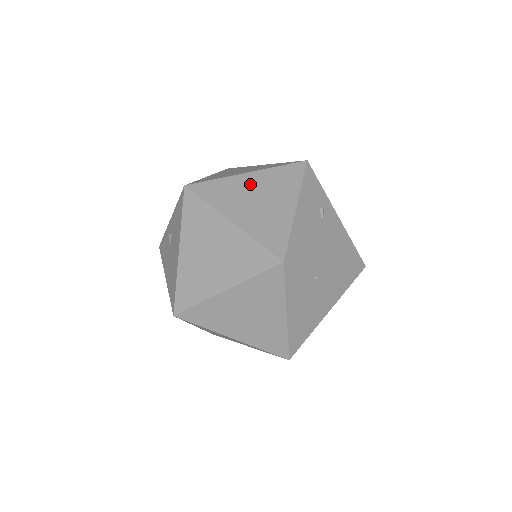
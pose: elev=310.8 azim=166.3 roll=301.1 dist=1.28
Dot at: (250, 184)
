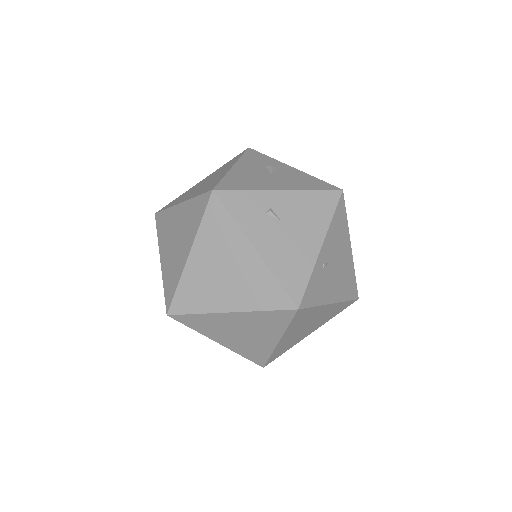
Dot at: (203, 265)
